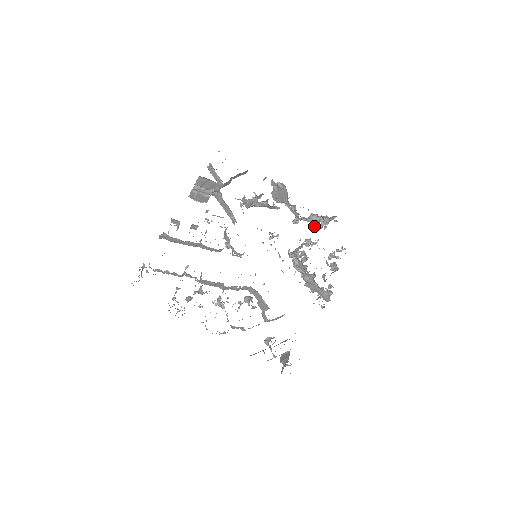
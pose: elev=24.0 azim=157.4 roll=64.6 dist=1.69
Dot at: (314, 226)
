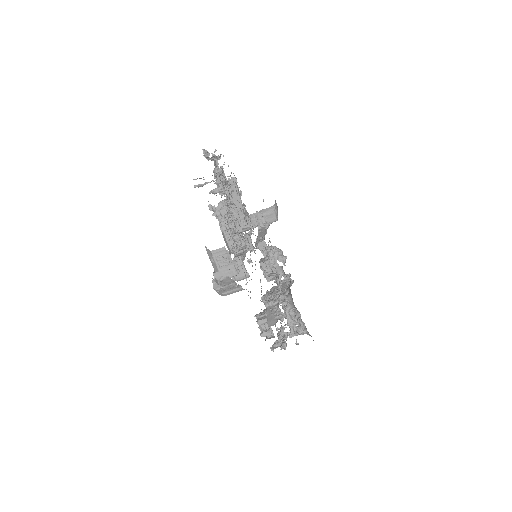
Dot at: (279, 328)
